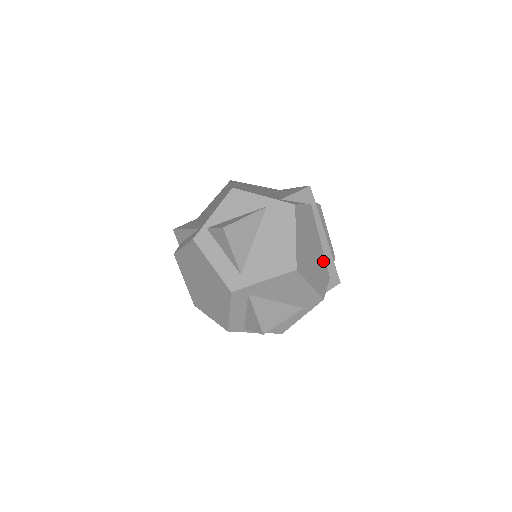
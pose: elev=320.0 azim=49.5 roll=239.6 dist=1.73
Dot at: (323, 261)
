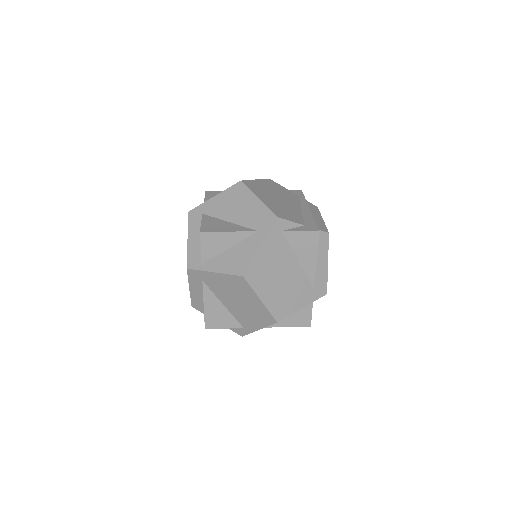
Dot at: (298, 215)
